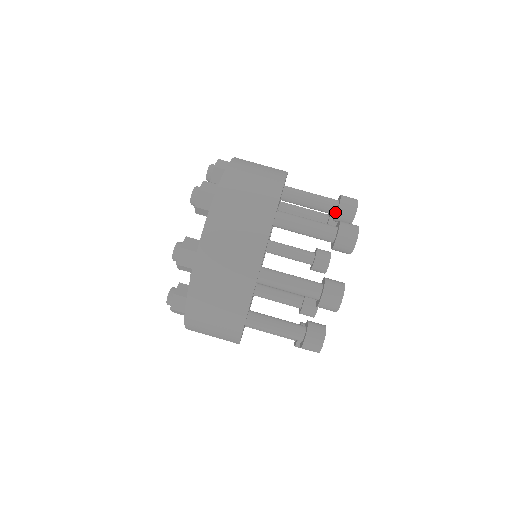
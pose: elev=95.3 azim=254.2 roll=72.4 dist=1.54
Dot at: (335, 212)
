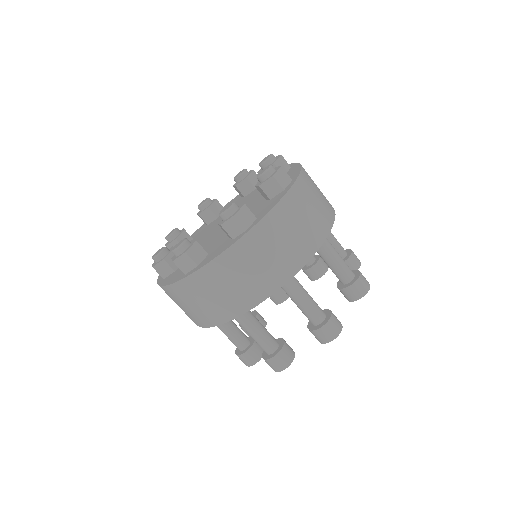
Dot at: occluded
